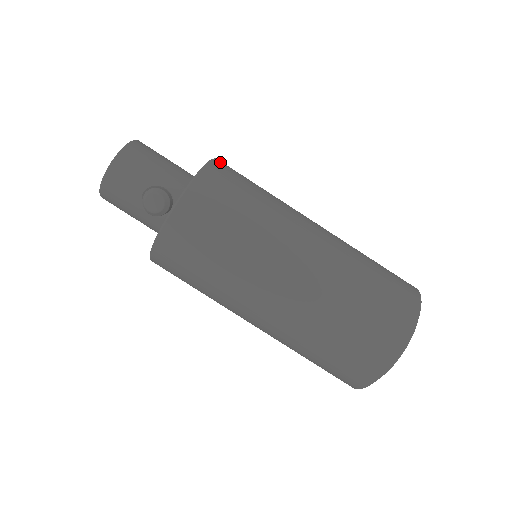
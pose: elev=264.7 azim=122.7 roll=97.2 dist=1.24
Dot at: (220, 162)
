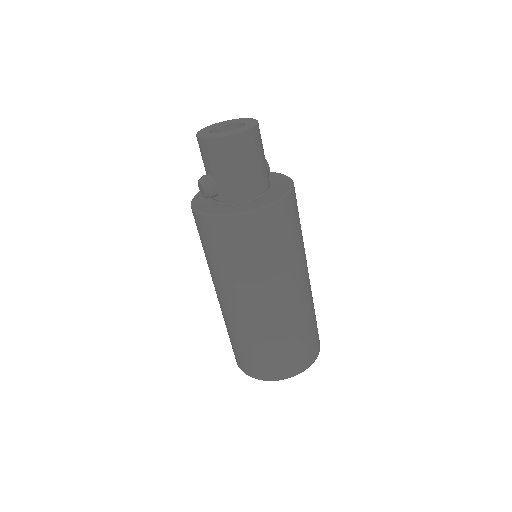
Dot at: (260, 216)
